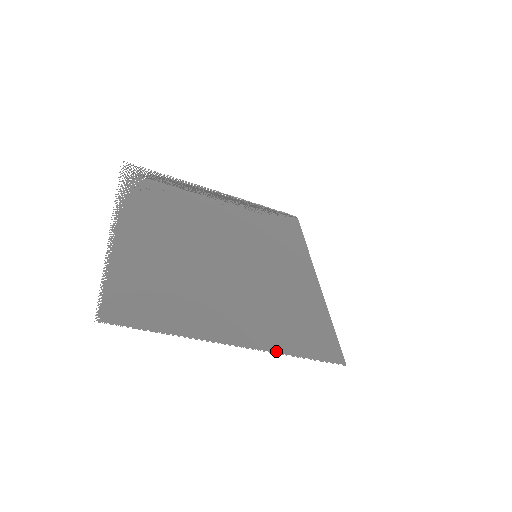
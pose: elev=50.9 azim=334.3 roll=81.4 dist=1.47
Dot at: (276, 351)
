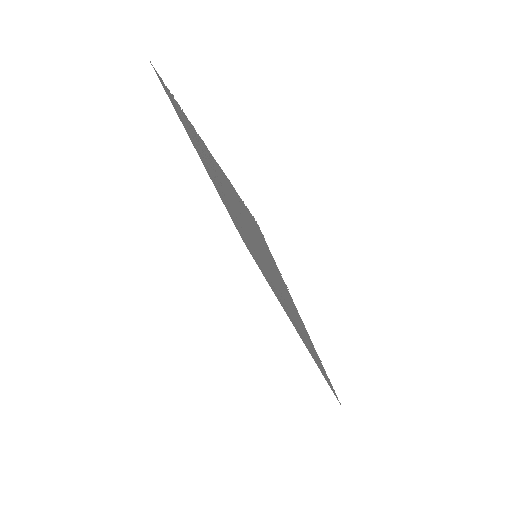
Dot at: (323, 367)
